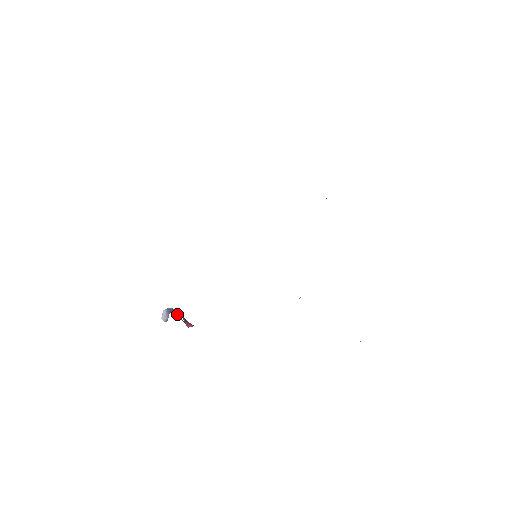
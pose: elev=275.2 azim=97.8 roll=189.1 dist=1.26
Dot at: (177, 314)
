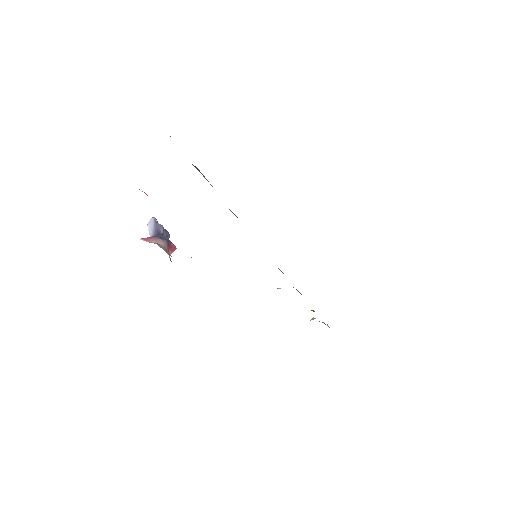
Dot at: (164, 231)
